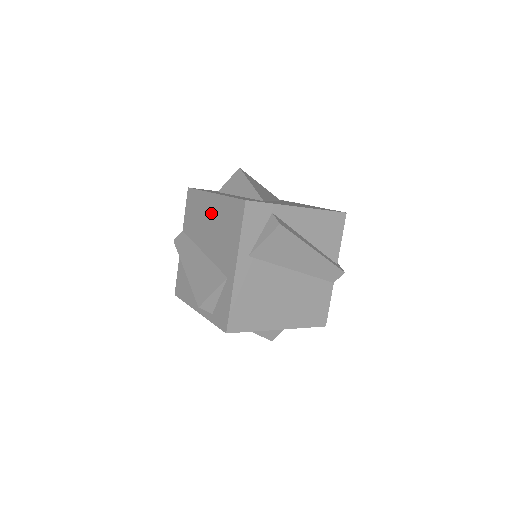
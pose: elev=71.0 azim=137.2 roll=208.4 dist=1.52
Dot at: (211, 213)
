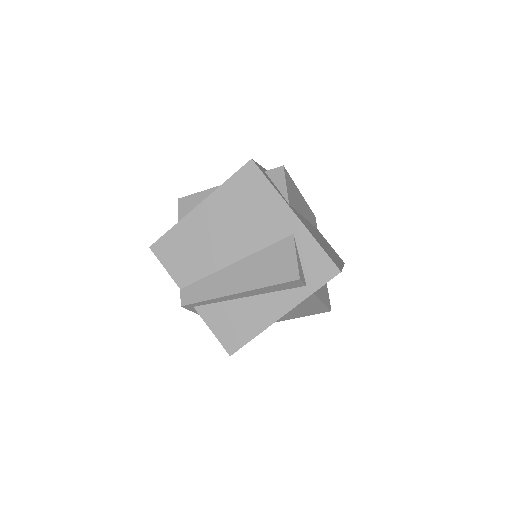
Dot at: (213, 221)
